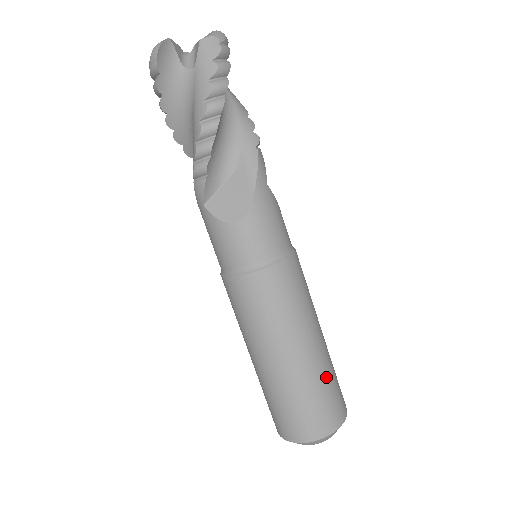
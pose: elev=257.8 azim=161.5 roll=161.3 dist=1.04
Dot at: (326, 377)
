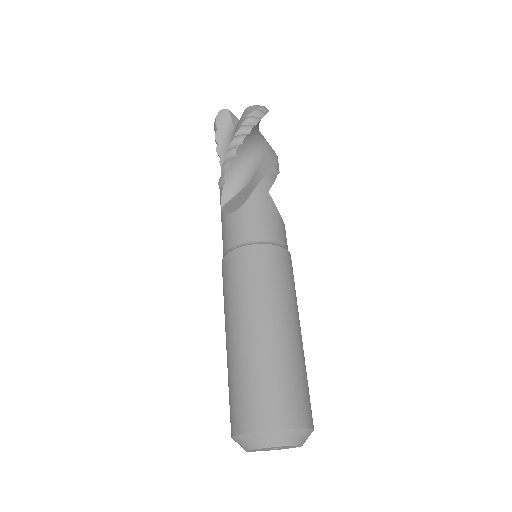
Dot at: (281, 365)
